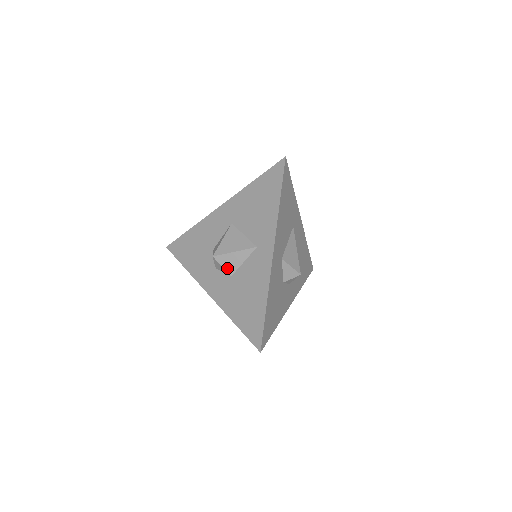
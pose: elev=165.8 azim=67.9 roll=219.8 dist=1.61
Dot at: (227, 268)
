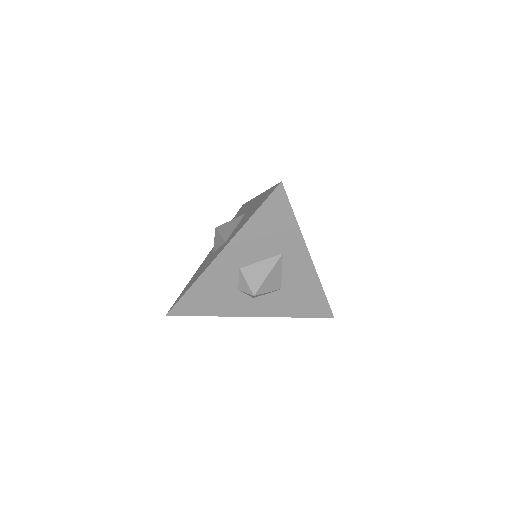
Dot at: (215, 244)
